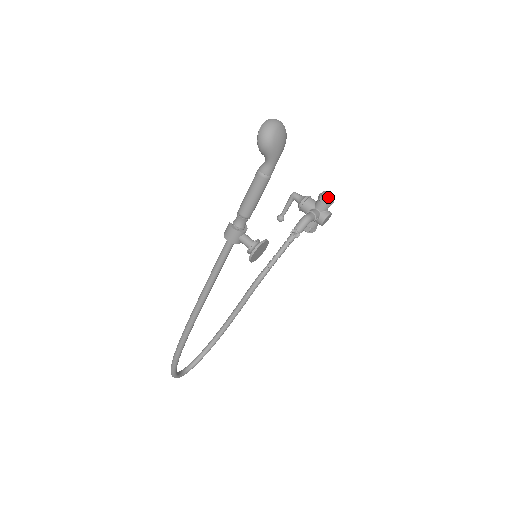
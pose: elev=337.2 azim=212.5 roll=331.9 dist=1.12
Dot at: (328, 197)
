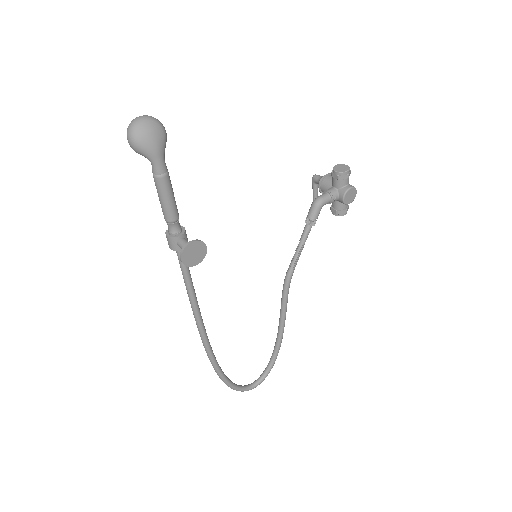
Dot at: (339, 170)
